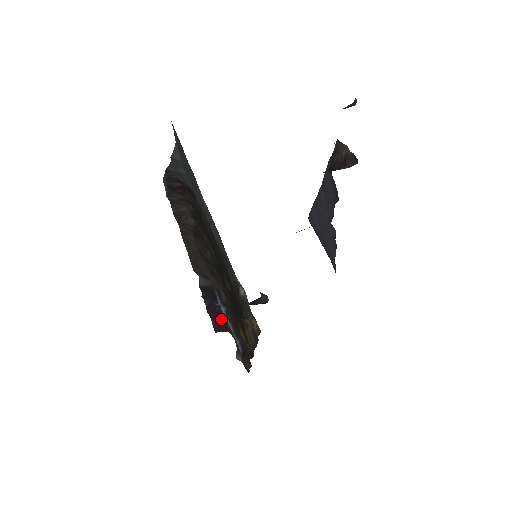
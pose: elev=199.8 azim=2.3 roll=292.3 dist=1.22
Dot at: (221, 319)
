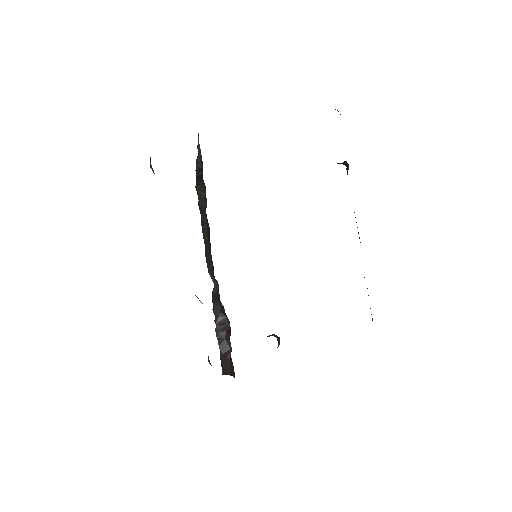
Dot at: (229, 354)
